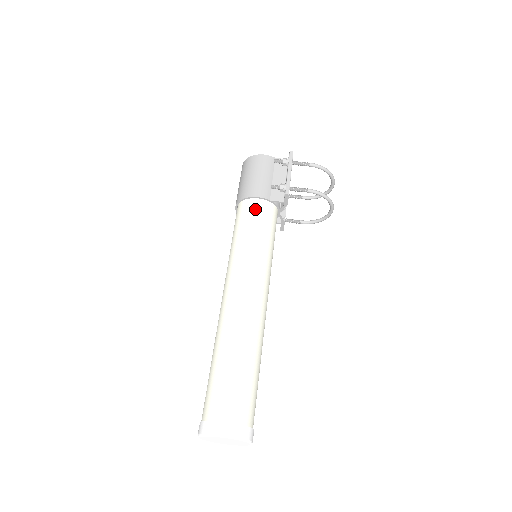
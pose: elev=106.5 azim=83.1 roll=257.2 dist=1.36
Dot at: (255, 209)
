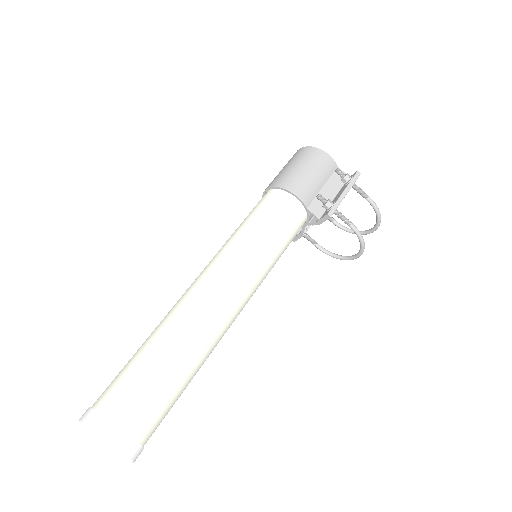
Dot at: (287, 208)
